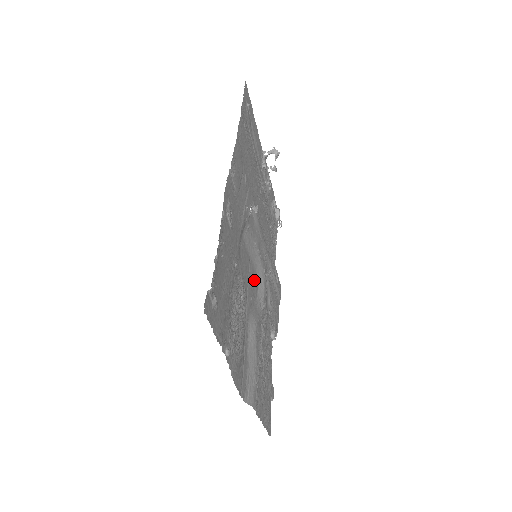
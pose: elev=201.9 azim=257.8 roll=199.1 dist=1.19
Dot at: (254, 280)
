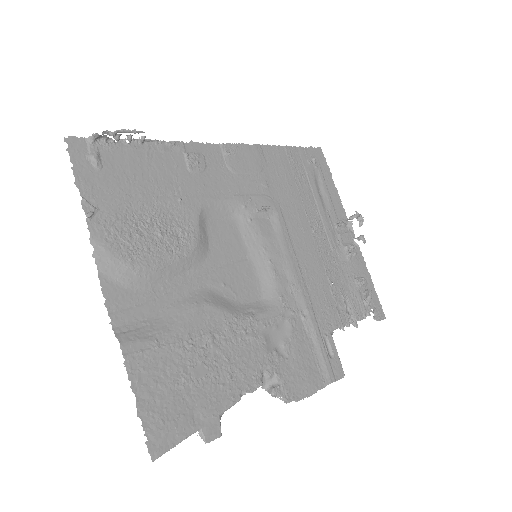
Dot at: (249, 285)
